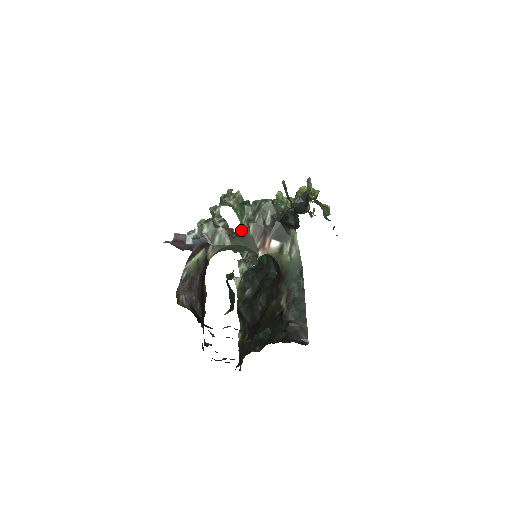
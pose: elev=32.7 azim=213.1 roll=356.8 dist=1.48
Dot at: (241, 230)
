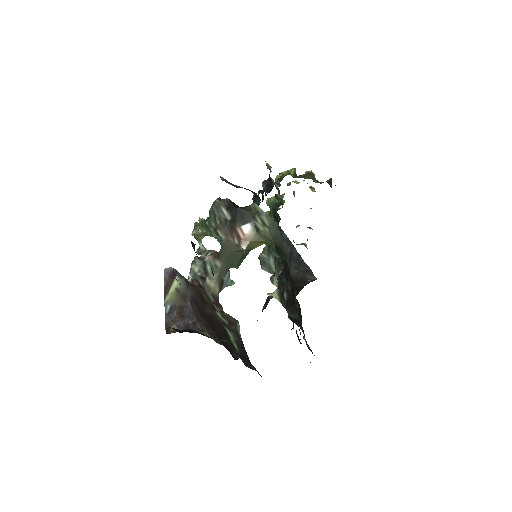
Dot at: occluded
